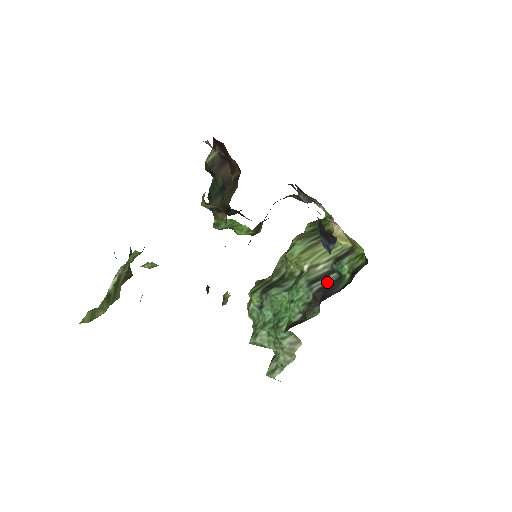
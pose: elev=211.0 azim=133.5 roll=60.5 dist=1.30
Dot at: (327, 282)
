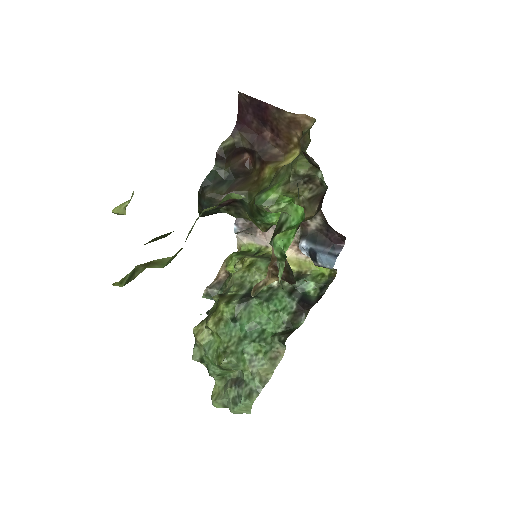
Dot at: (299, 296)
